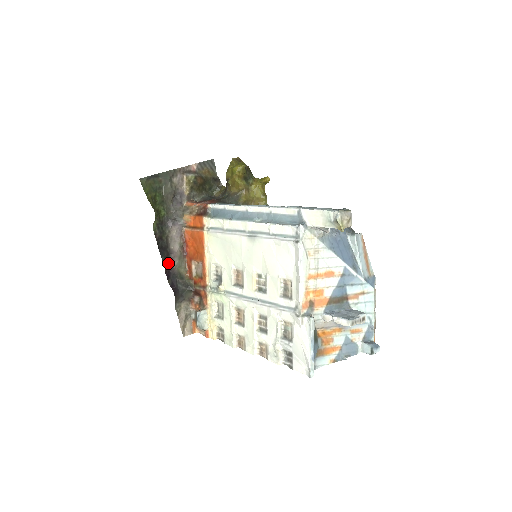
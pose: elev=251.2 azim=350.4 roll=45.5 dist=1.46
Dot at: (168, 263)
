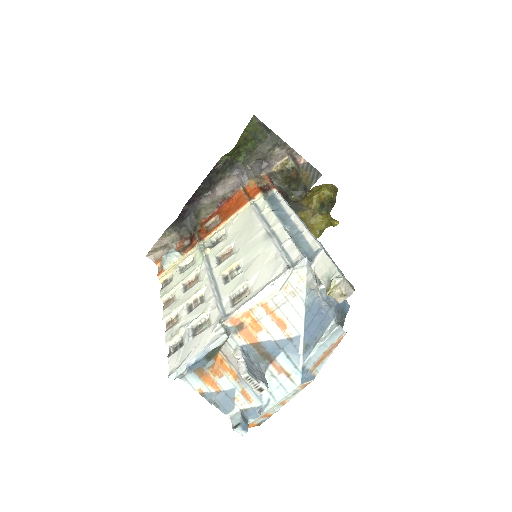
Dot at: (201, 194)
